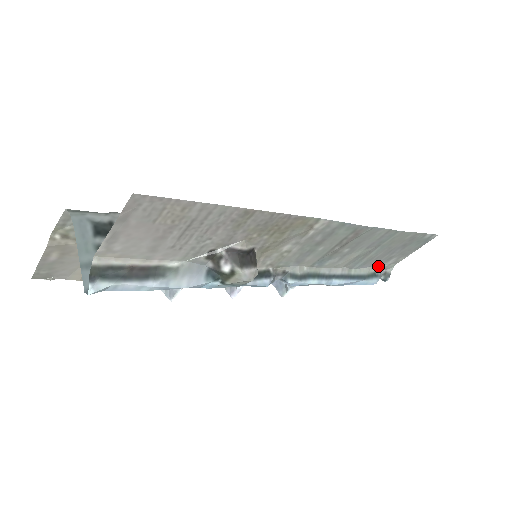
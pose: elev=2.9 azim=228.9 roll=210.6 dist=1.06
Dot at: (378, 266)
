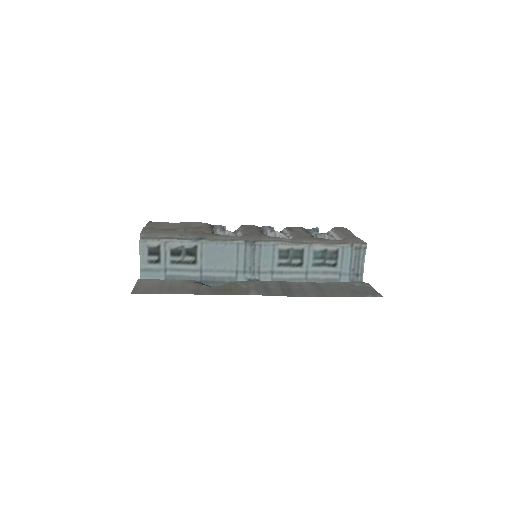
Dot at: (348, 282)
